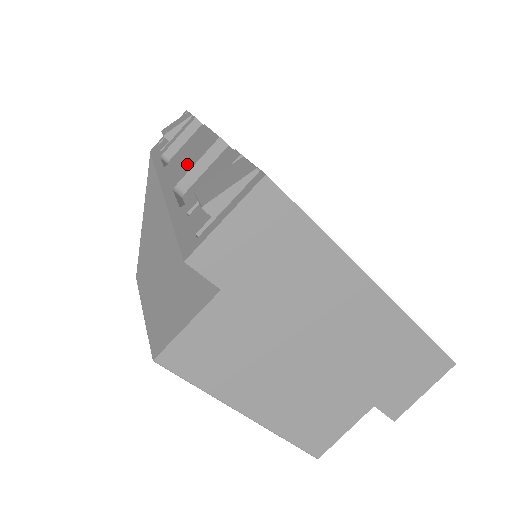
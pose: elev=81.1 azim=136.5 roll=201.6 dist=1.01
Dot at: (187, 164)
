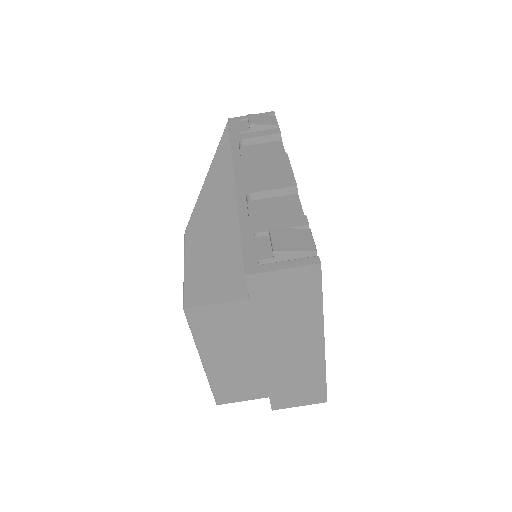
Dot at: (264, 182)
